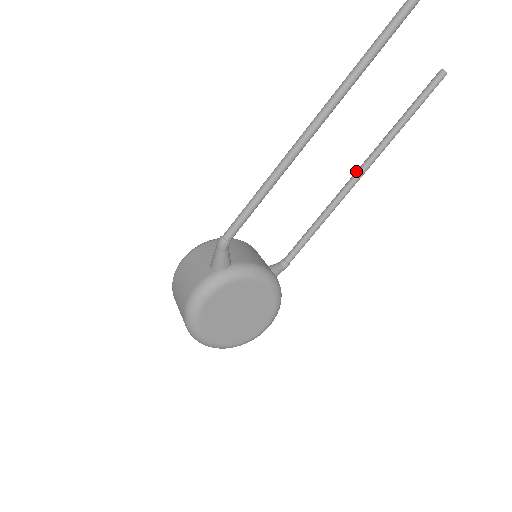
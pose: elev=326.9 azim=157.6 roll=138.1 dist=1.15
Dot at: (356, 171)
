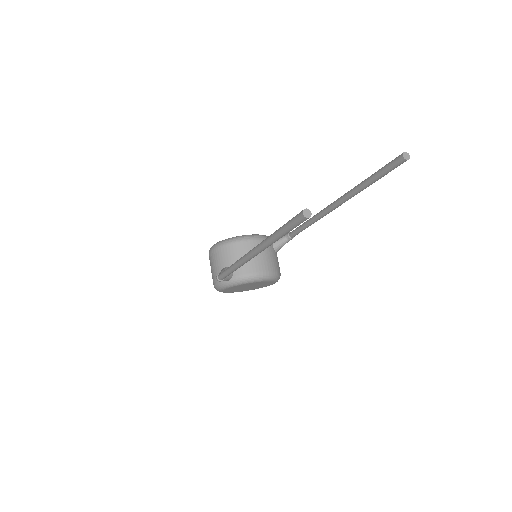
Dot at: (332, 204)
